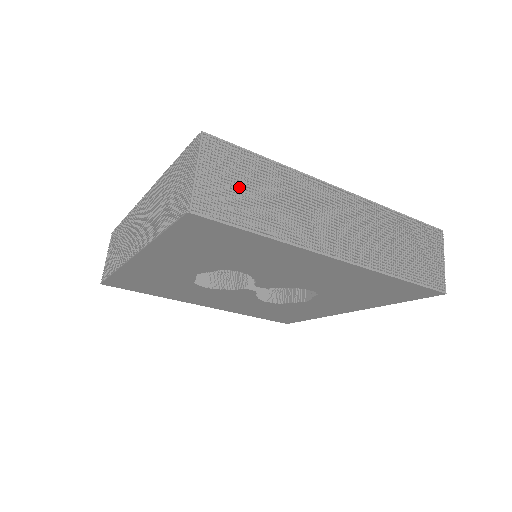
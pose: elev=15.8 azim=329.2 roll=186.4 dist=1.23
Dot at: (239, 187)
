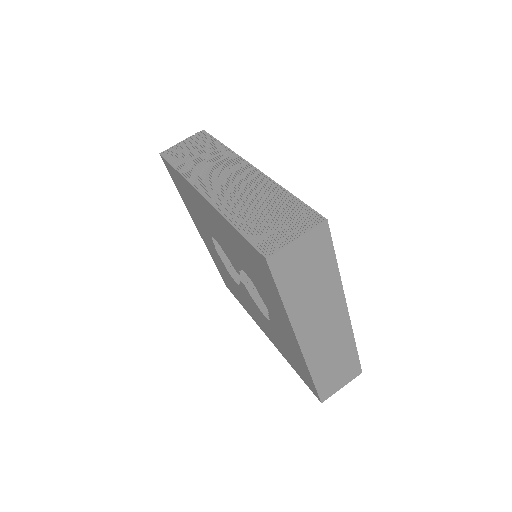
Dot at: (192, 151)
